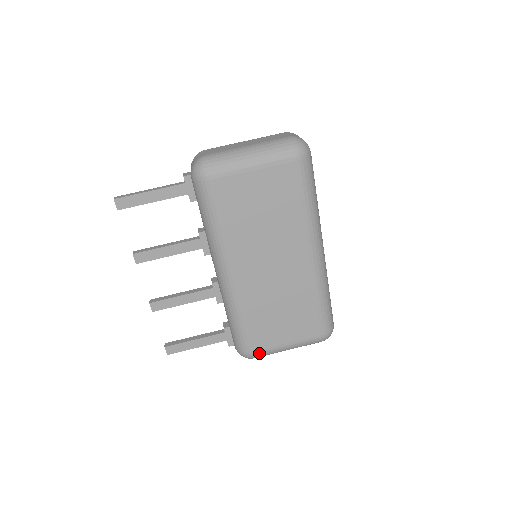
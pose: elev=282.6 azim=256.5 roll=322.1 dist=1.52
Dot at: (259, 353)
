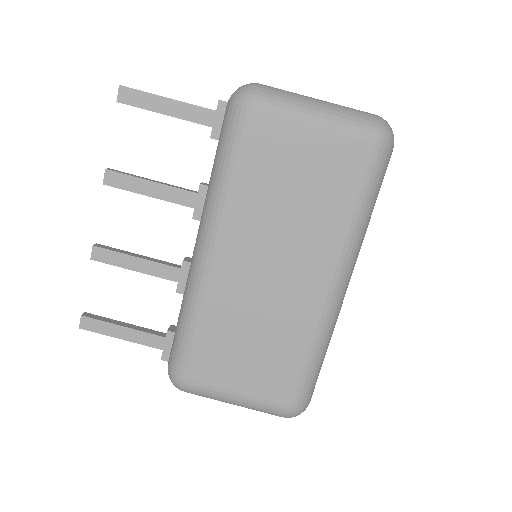
Dot at: (194, 386)
